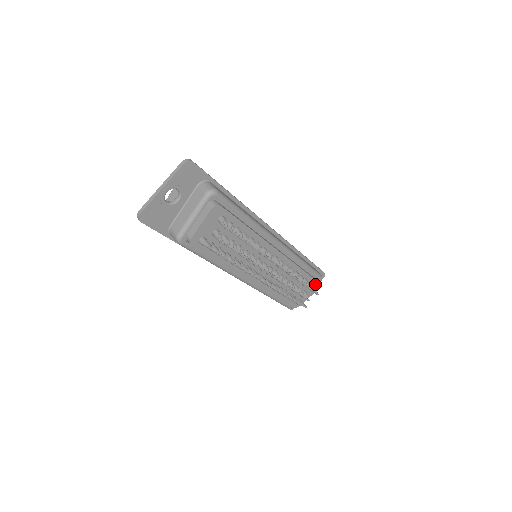
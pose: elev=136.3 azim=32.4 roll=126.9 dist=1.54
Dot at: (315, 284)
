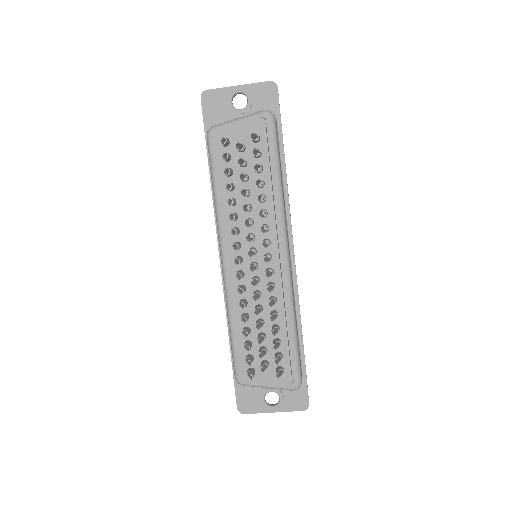
Dot at: (286, 372)
